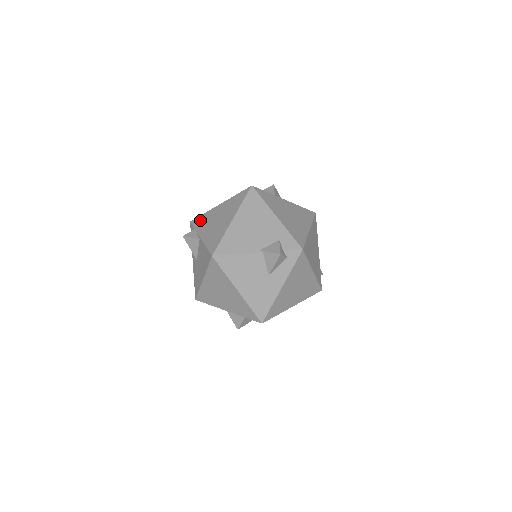
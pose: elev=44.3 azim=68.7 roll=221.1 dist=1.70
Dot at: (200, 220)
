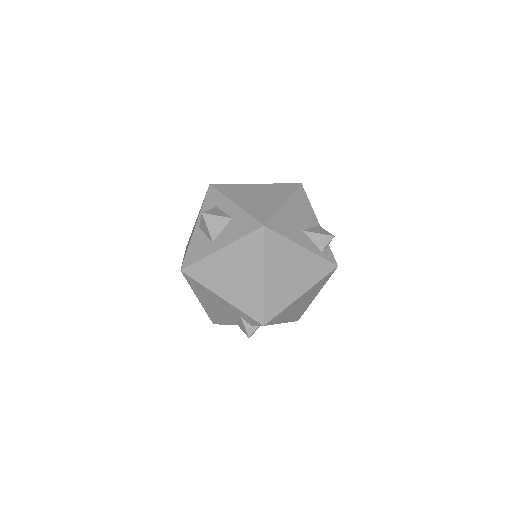
Dot at: occluded
